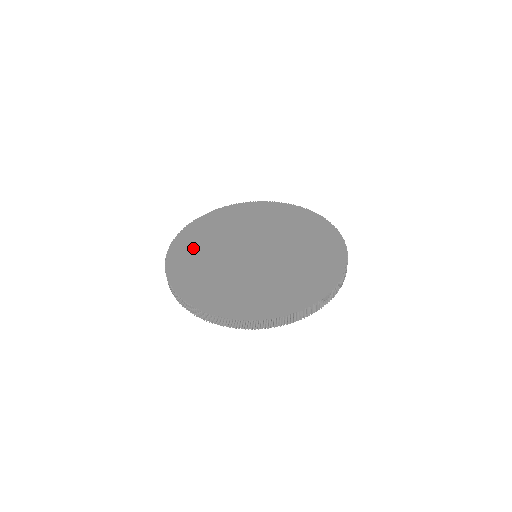
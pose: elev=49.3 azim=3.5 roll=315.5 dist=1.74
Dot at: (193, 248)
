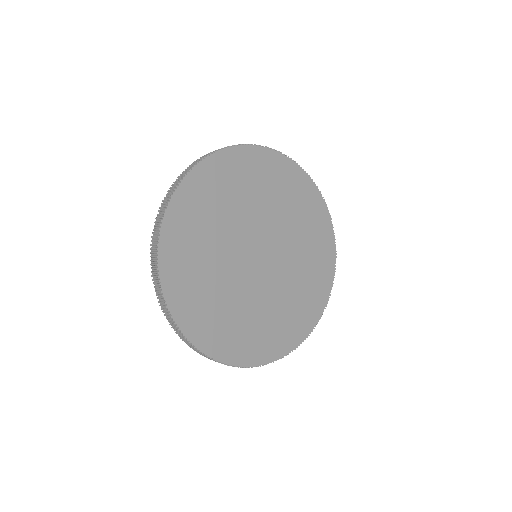
Dot at: (214, 194)
